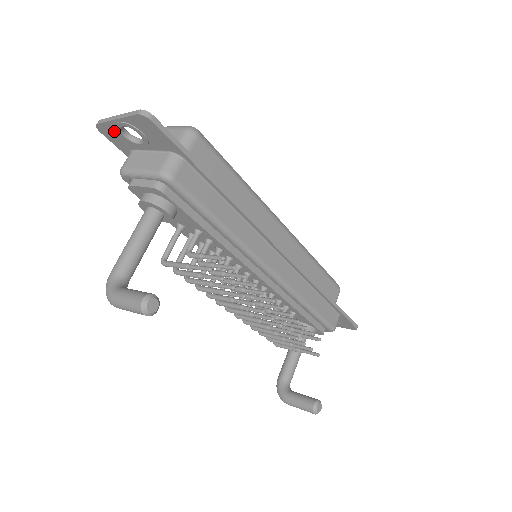
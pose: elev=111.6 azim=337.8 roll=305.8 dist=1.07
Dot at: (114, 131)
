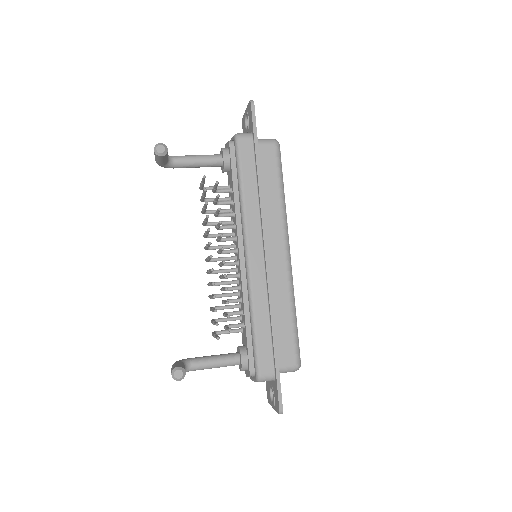
Dot at: (245, 122)
